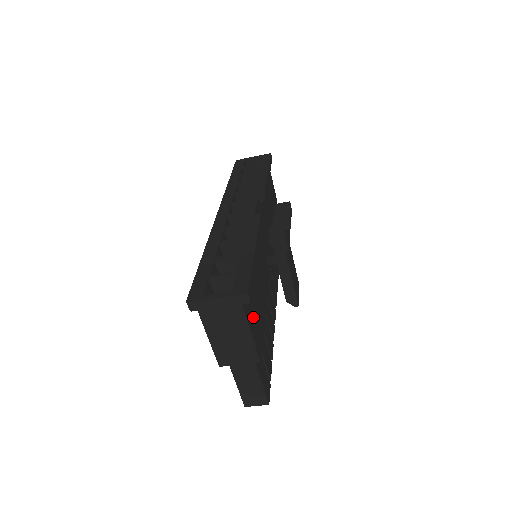
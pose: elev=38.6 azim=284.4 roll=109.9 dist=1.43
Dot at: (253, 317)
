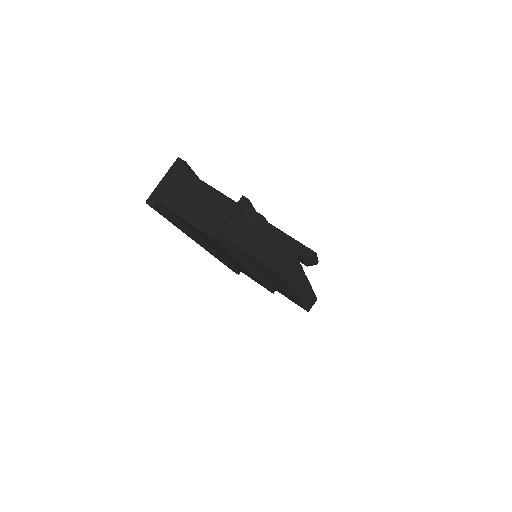
Dot at: occluded
